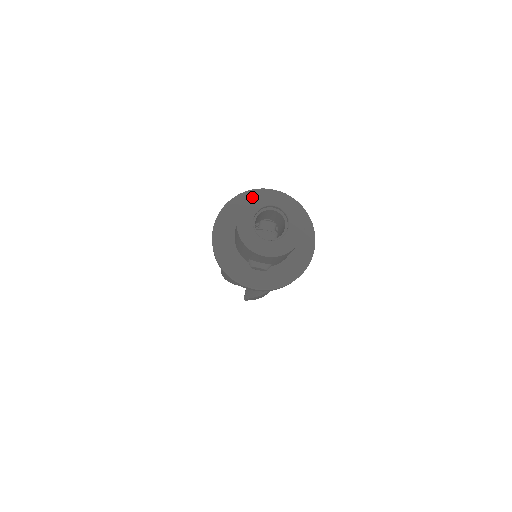
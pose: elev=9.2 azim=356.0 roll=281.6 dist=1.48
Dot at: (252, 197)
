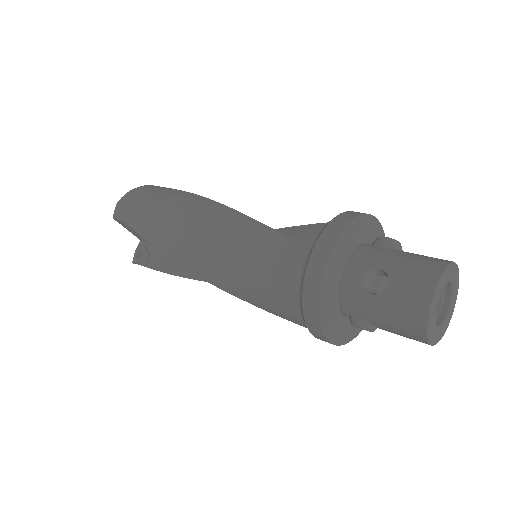
Dot at: (446, 271)
